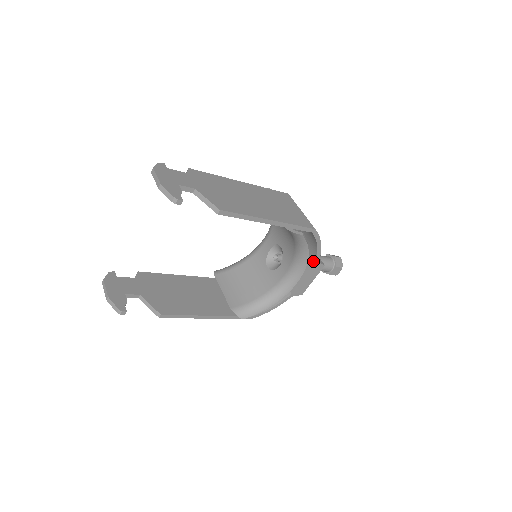
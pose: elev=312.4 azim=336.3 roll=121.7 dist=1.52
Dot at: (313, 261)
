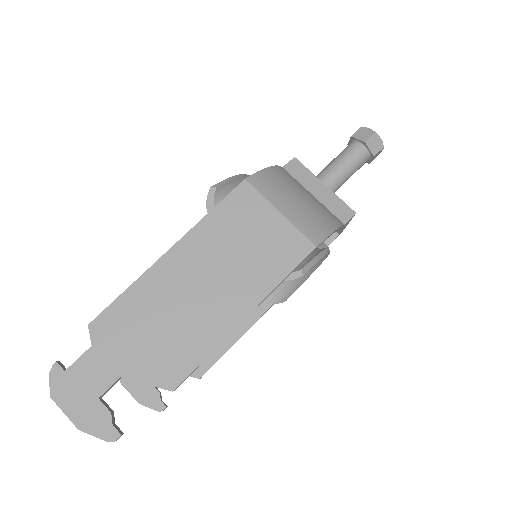
Dot at: occluded
